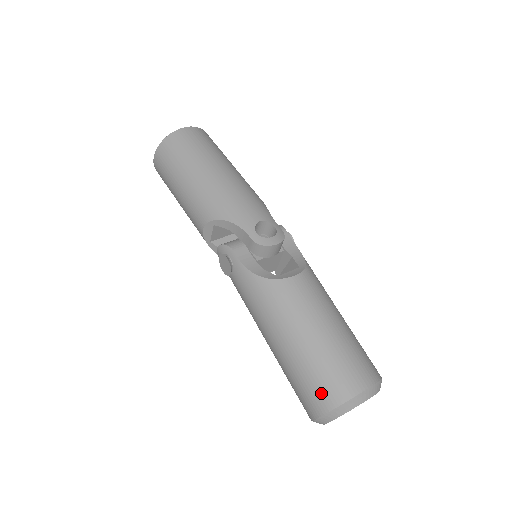
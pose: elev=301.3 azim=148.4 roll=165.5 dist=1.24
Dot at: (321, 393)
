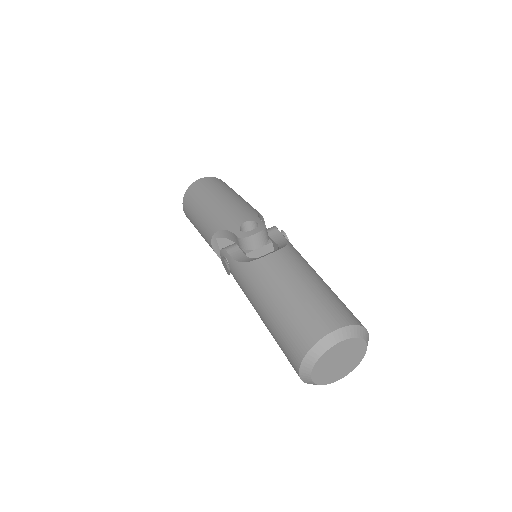
Dot at: (294, 345)
